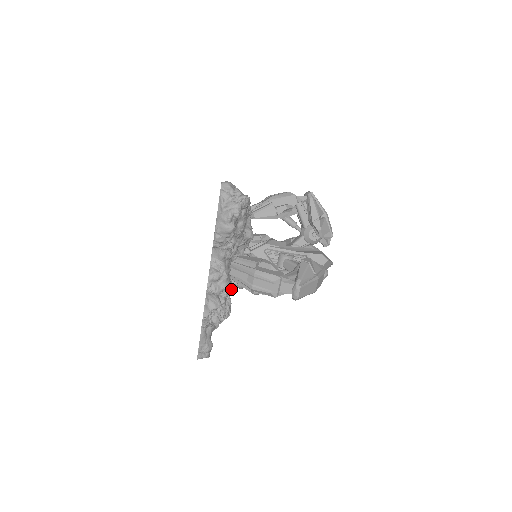
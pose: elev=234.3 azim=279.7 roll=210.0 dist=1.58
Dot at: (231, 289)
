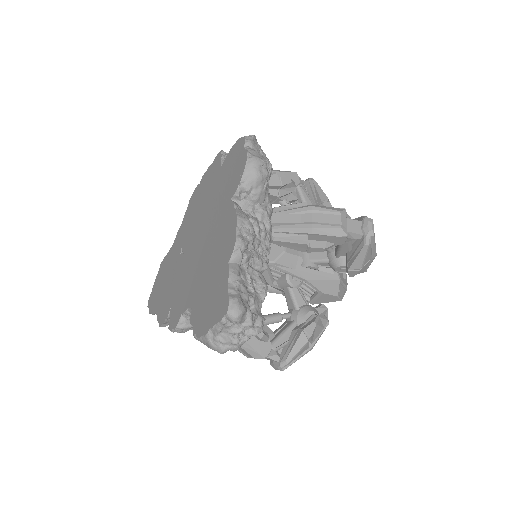
Dot at: occluded
